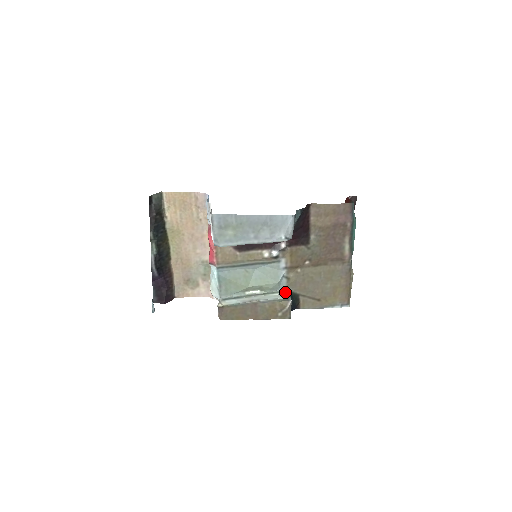
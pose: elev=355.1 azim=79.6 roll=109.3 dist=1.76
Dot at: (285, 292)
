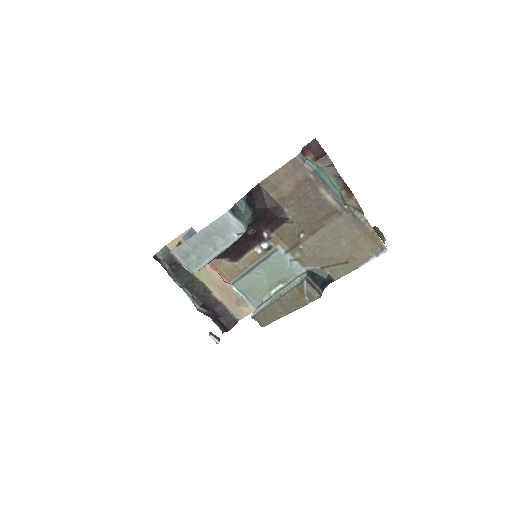
Dot at: (303, 274)
